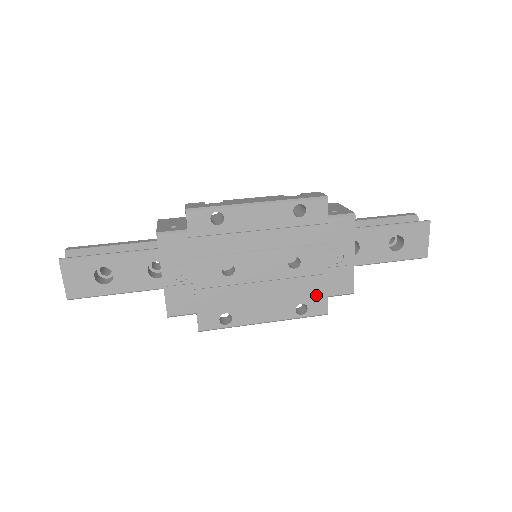
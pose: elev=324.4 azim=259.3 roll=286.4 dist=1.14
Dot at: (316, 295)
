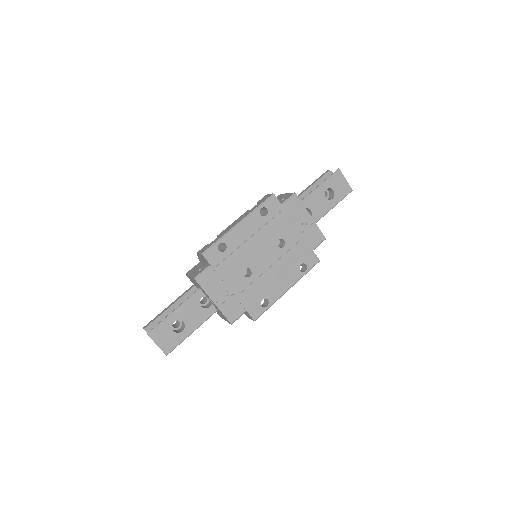
Dot at: (306, 254)
